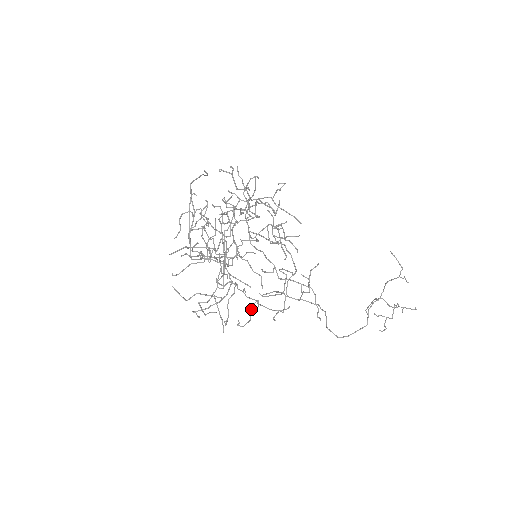
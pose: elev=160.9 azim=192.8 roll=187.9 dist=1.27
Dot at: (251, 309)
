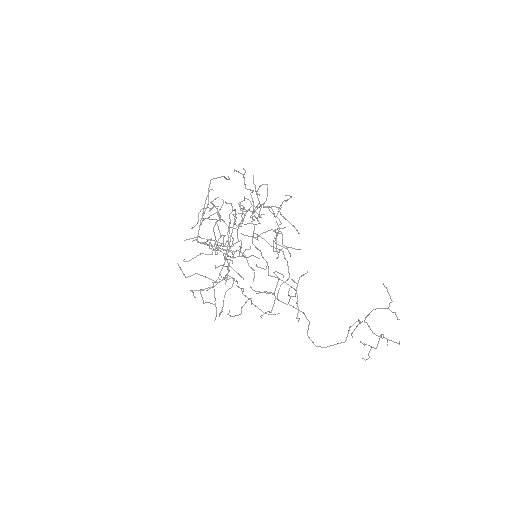
Dot at: (244, 304)
